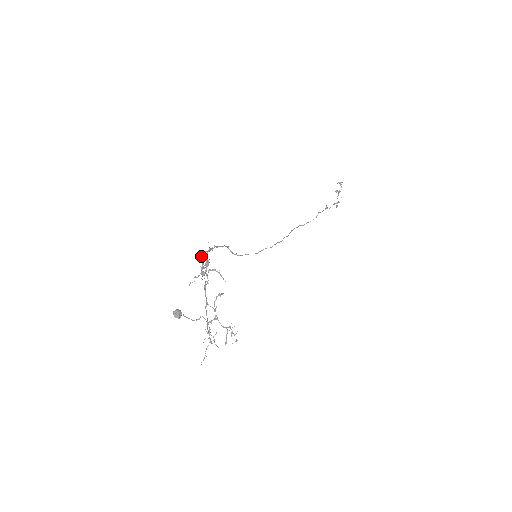
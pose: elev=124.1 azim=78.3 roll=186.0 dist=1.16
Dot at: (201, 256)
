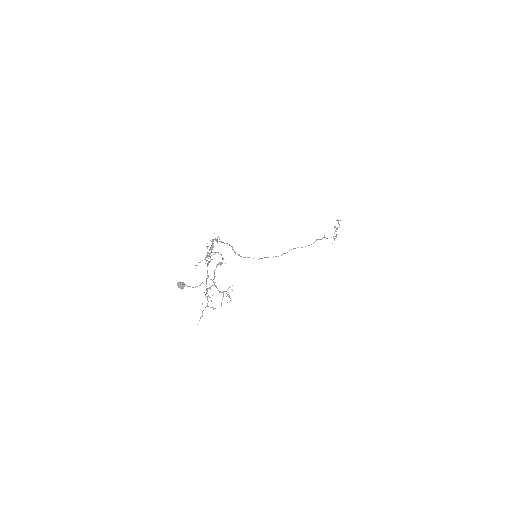
Dot at: (207, 243)
